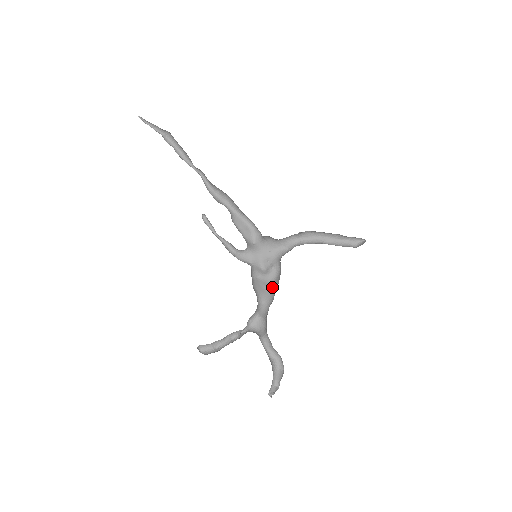
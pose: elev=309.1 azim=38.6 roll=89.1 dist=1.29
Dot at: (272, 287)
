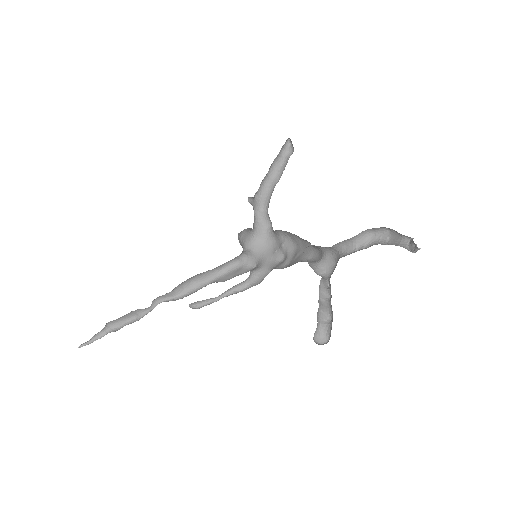
Dot at: (300, 247)
